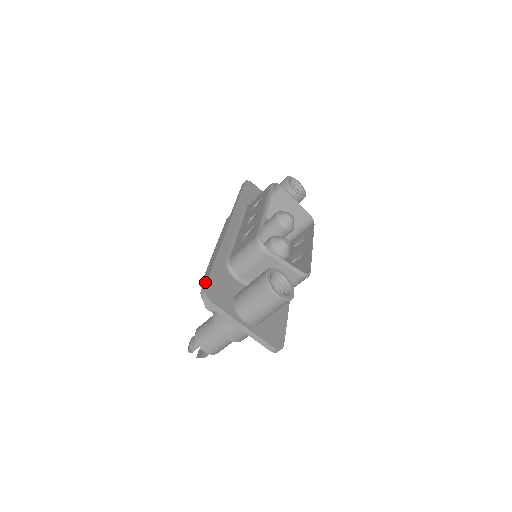
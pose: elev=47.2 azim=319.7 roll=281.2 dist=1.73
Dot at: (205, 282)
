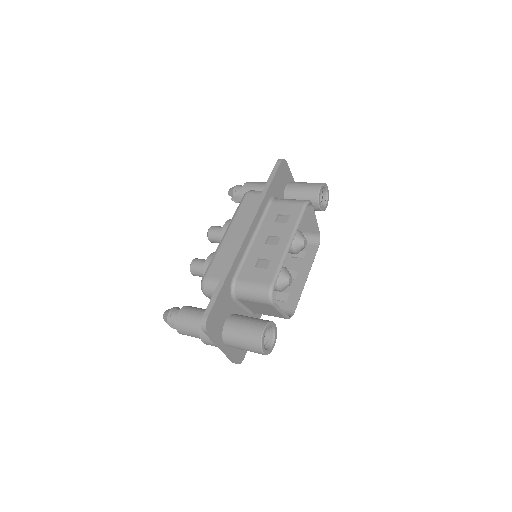
Dot at: (209, 309)
